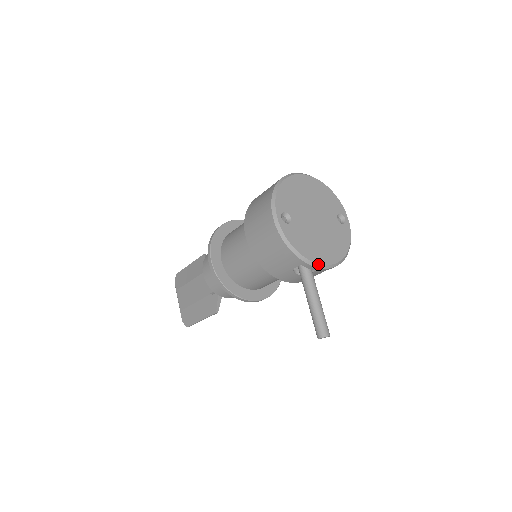
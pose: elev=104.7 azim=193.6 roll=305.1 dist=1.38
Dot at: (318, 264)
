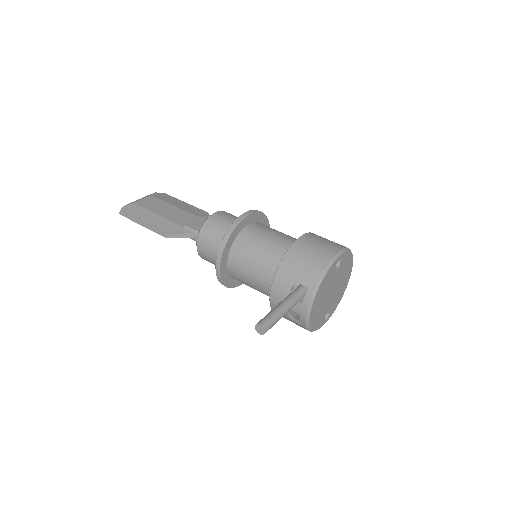
Dot at: (313, 303)
